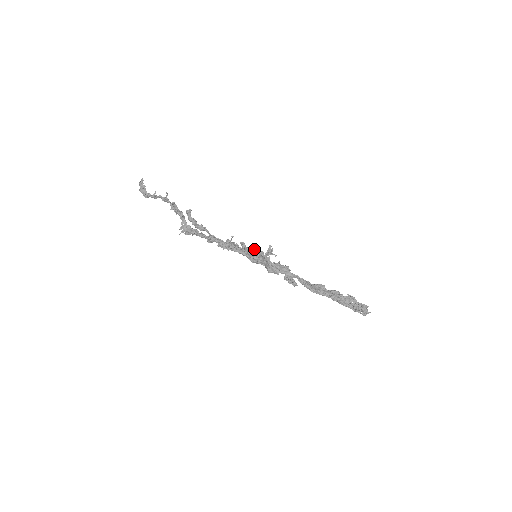
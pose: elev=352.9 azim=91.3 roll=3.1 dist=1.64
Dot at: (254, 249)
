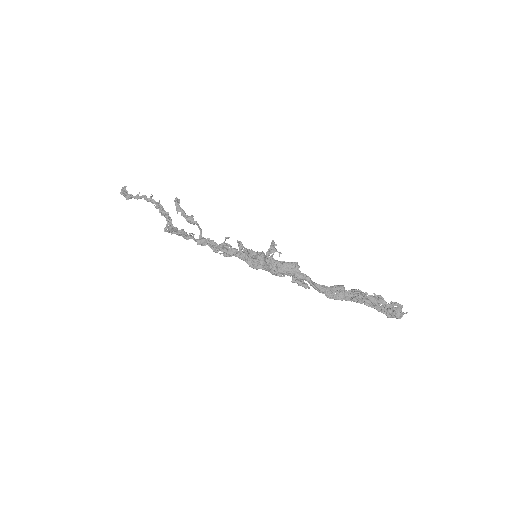
Dot at: occluded
